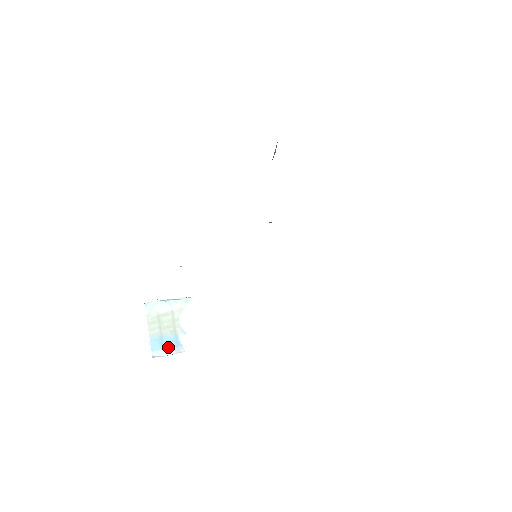
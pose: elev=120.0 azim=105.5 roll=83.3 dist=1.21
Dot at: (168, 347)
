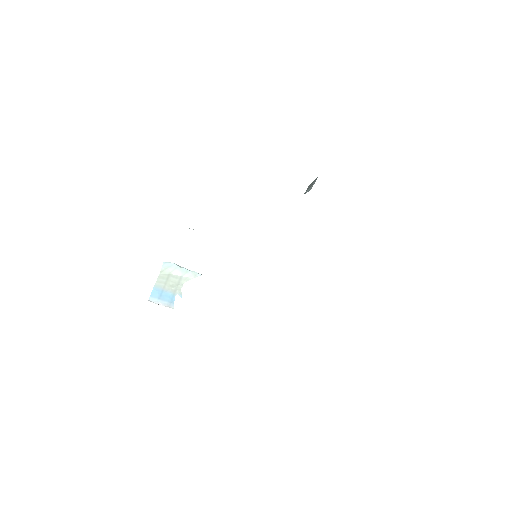
Dot at: (163, 299)
